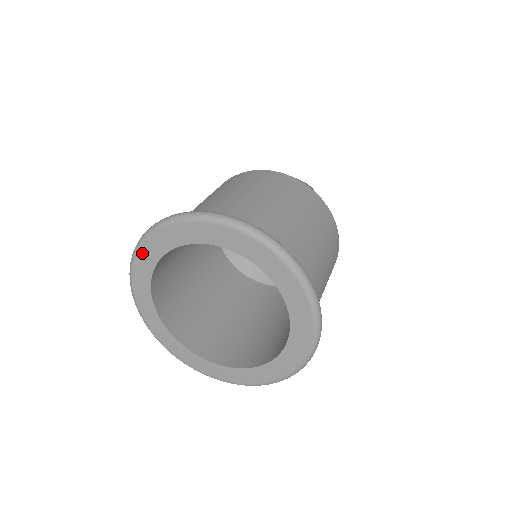
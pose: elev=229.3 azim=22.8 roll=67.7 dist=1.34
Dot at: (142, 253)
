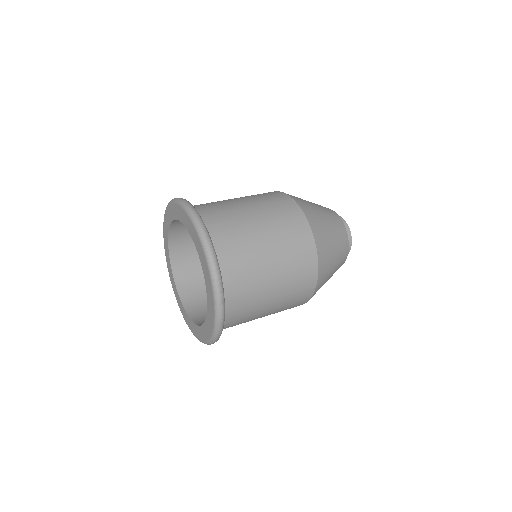
Dot at: (168, 210)
